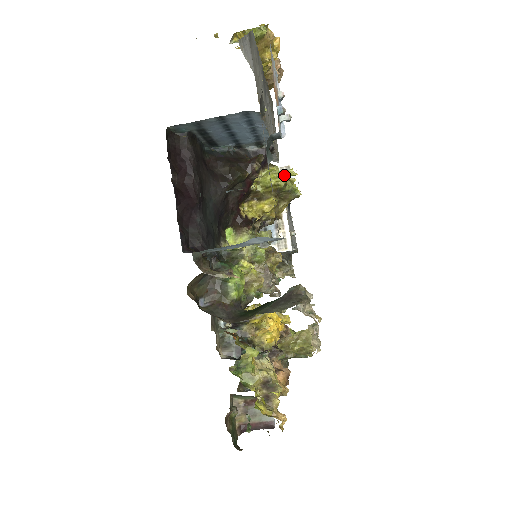
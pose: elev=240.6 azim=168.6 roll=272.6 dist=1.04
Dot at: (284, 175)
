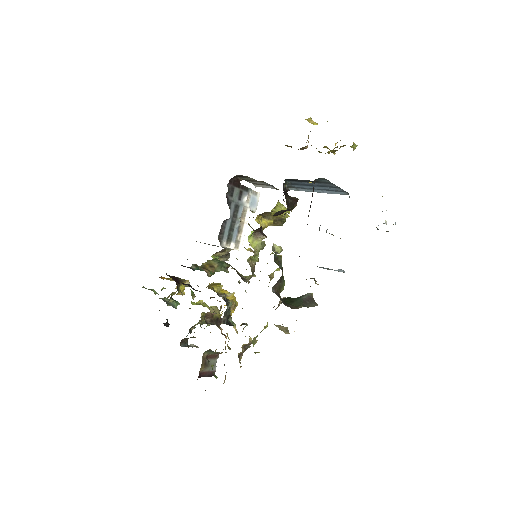
Dot at: (287, 211)
